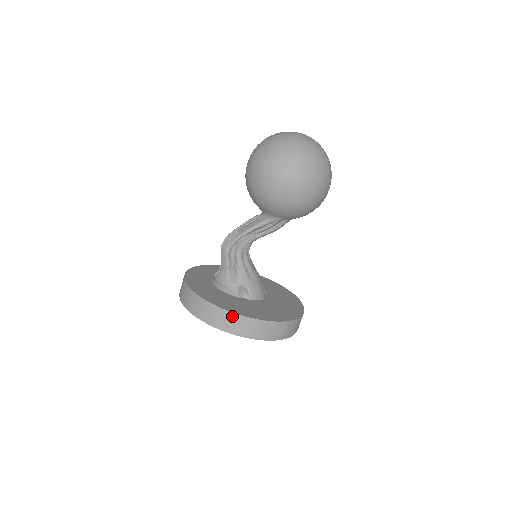
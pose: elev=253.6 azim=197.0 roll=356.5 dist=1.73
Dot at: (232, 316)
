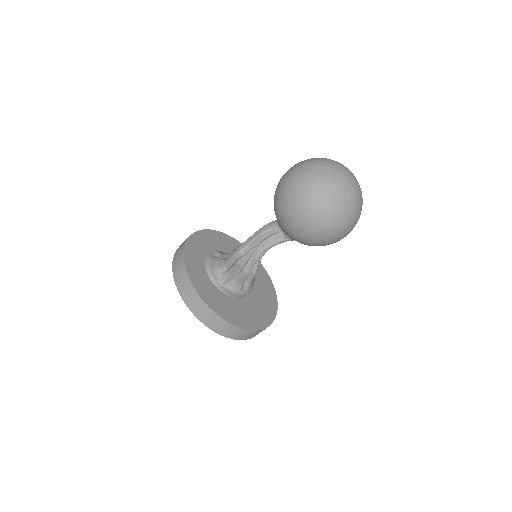
Dot at: occluded
